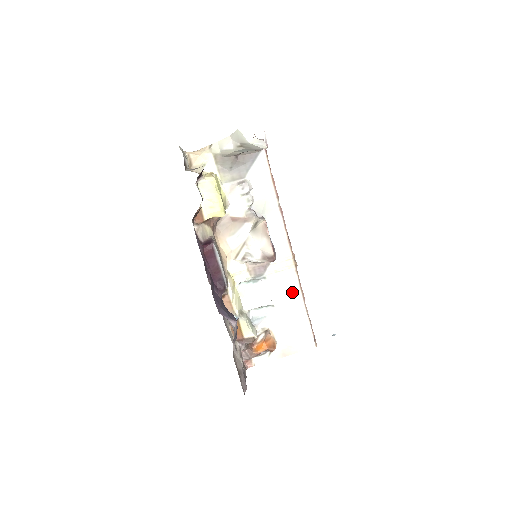
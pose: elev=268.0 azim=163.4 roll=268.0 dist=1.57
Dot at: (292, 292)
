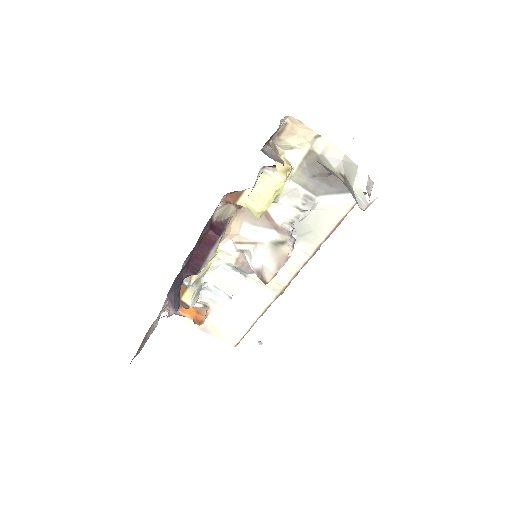
Dot at: (257, 304)
